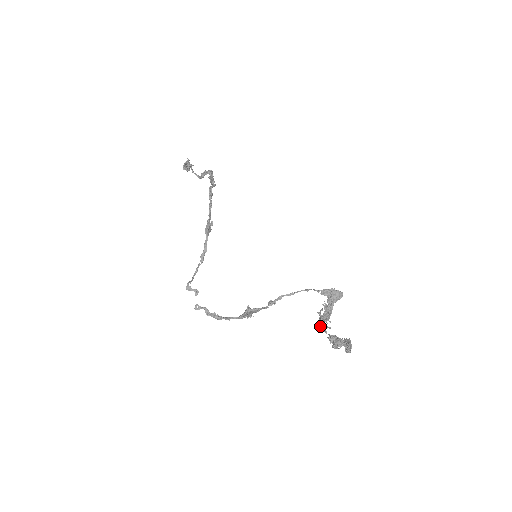
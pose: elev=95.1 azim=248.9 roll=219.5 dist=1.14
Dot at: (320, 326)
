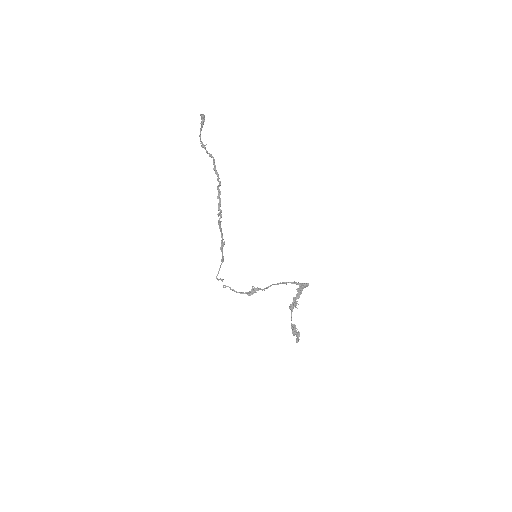
Dot at: (291, 307)
